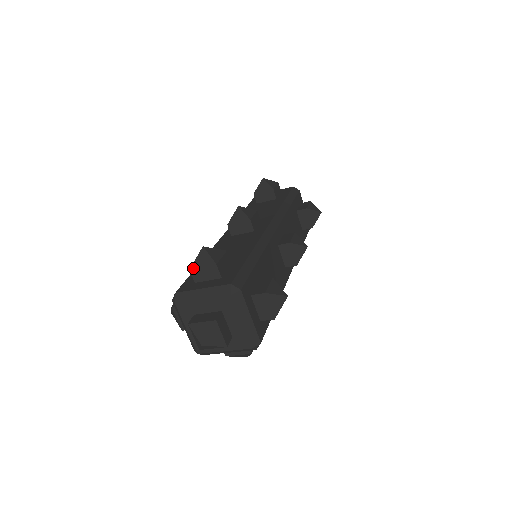
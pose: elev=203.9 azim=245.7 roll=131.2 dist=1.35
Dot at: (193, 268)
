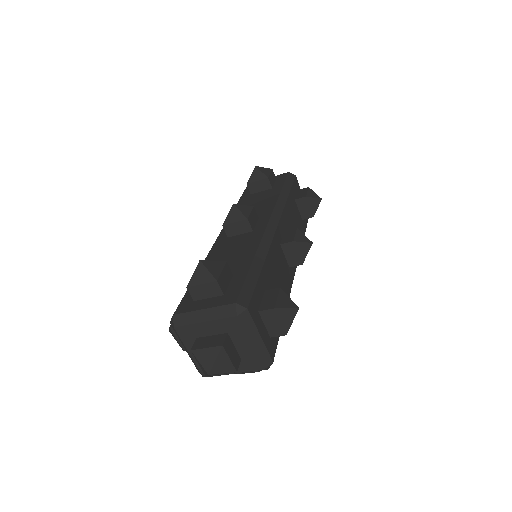
Dot at: (191, 286)
